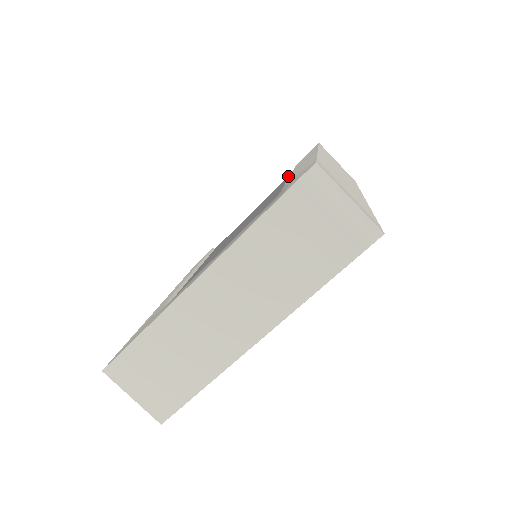
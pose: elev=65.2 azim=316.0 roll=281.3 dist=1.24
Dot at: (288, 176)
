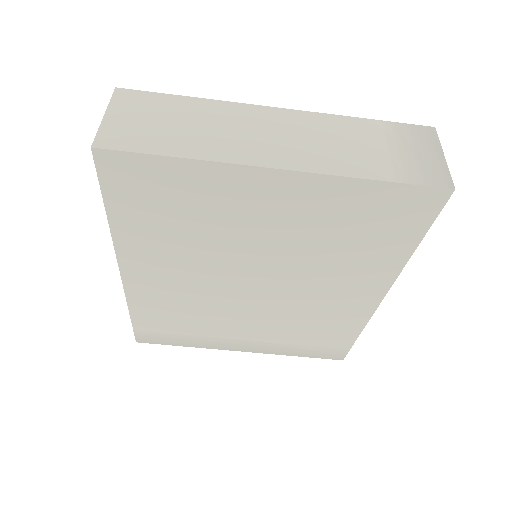
Dot at: occluded
